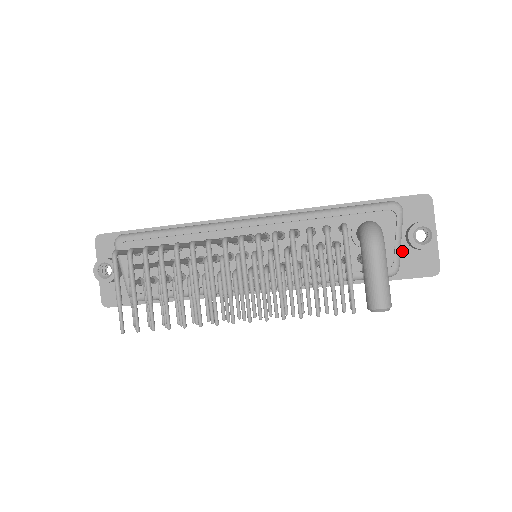
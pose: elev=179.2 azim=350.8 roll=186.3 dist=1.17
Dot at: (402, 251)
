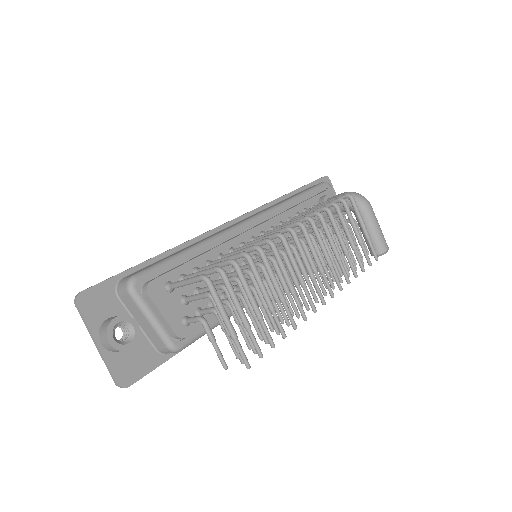
Dot at: occluded
